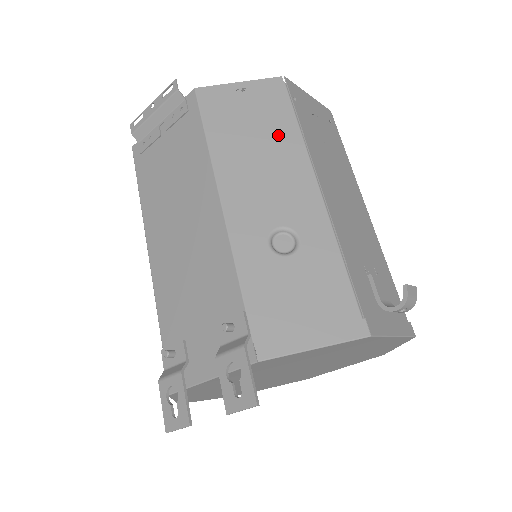
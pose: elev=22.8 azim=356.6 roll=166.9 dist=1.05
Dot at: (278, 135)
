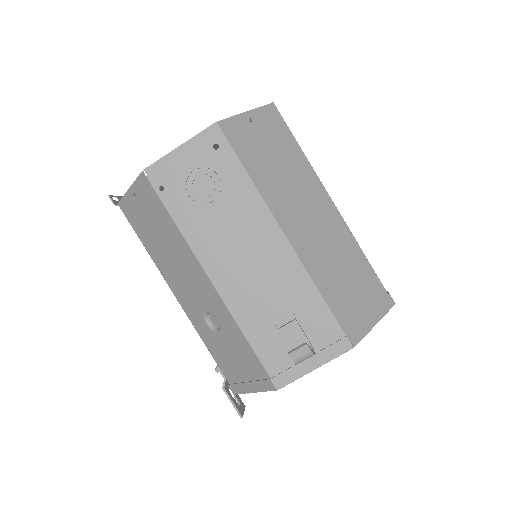
Dot at: (169, 235)
